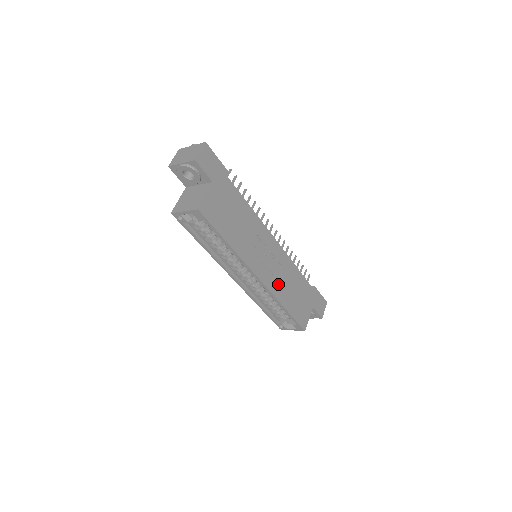
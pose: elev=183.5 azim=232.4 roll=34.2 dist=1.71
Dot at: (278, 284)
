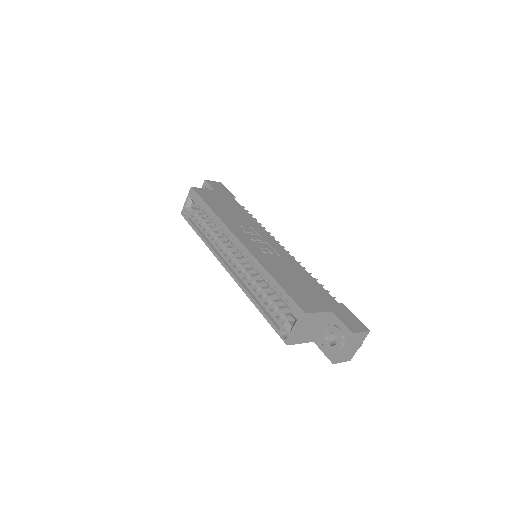
Dot at: (268, 259)
